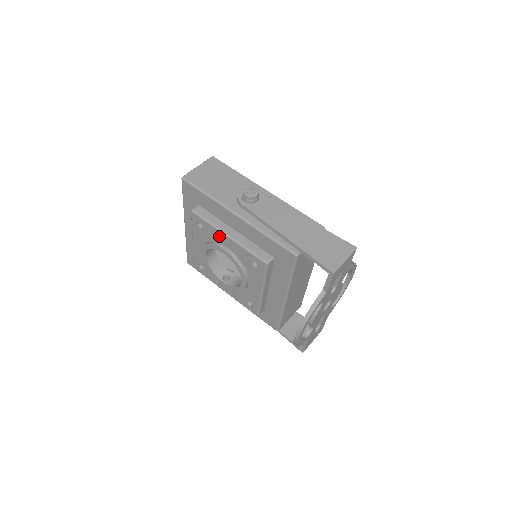
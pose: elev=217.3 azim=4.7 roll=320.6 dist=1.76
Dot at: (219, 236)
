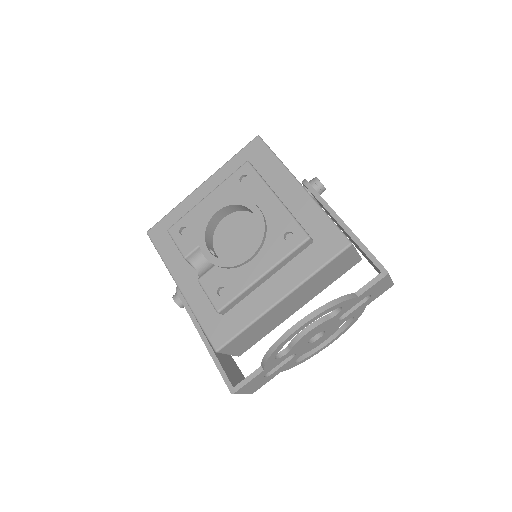
Dot at: (262, 195)
